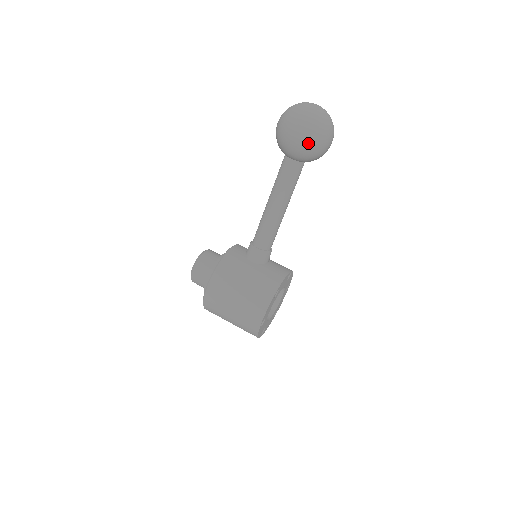
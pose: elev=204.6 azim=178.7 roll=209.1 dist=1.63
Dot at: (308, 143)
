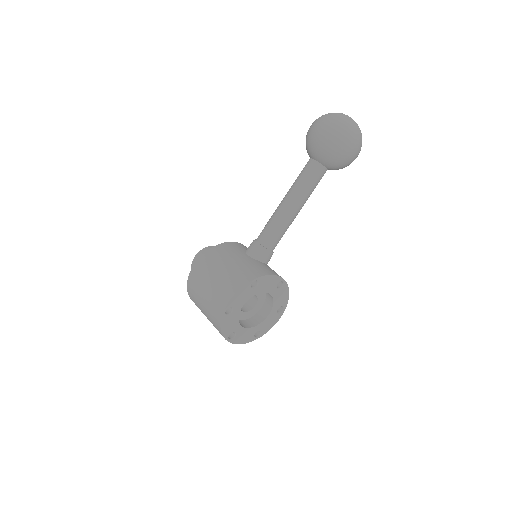
Dot at: (327, 137)
